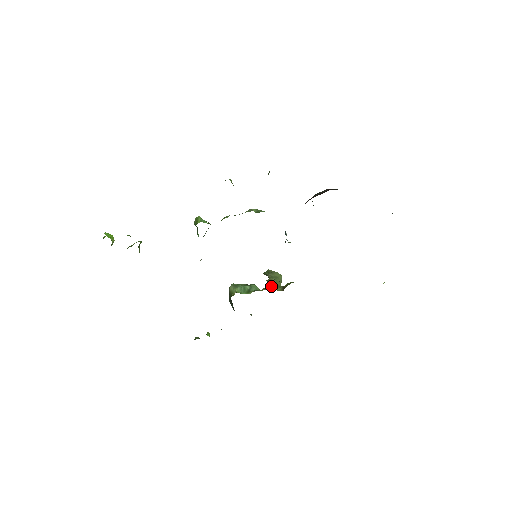
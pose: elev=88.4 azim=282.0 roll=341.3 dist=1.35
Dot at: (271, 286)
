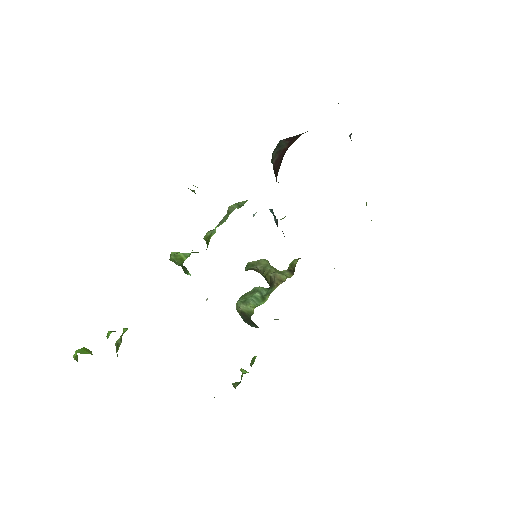
Dot at: (279, 277)
